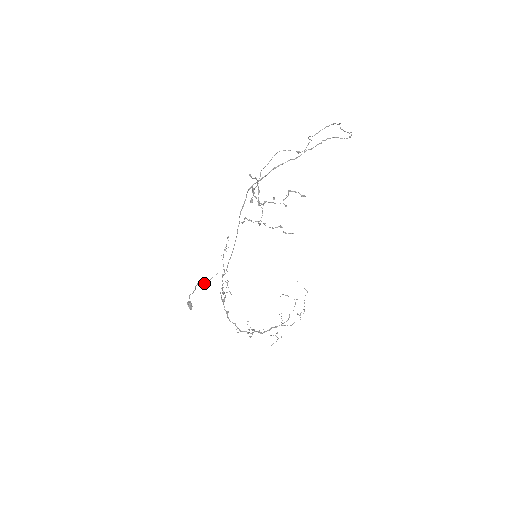
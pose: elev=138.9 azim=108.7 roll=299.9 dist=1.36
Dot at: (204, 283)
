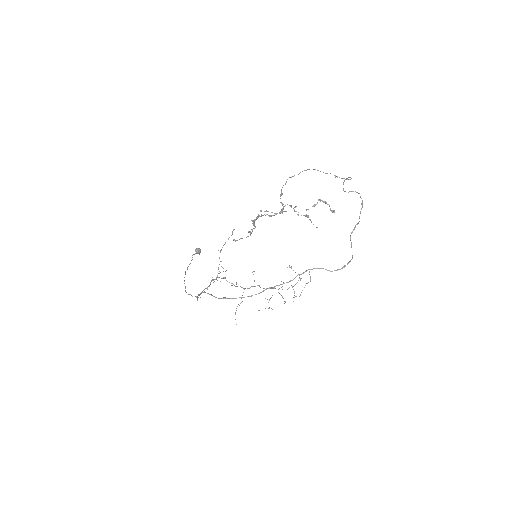
Dot at: (185, 286)
